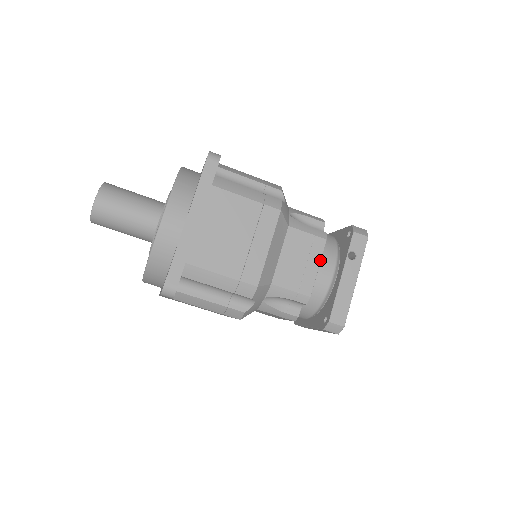
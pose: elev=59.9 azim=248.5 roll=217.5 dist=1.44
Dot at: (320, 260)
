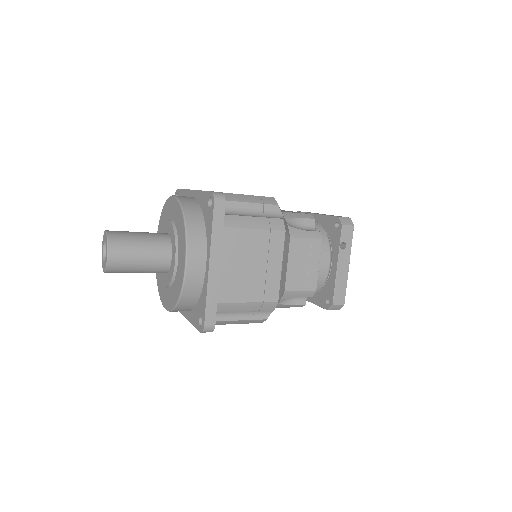
Dot at: (319, 258)
